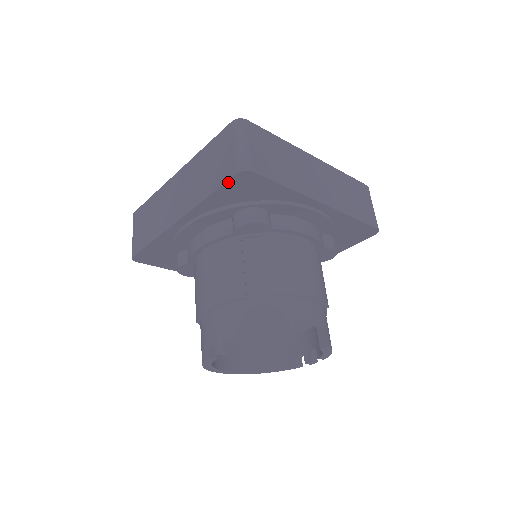
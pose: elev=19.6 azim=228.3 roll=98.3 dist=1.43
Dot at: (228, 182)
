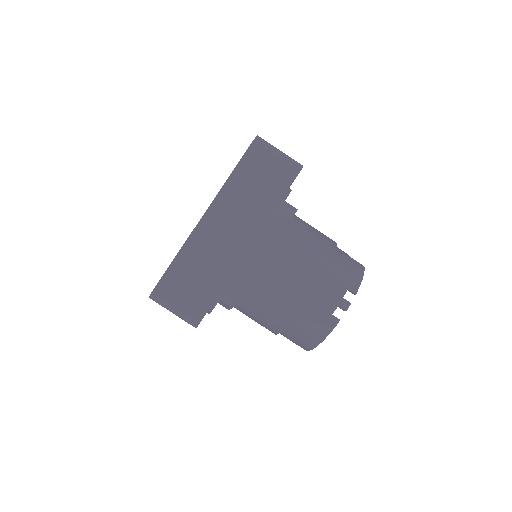
Dot at: occluded
